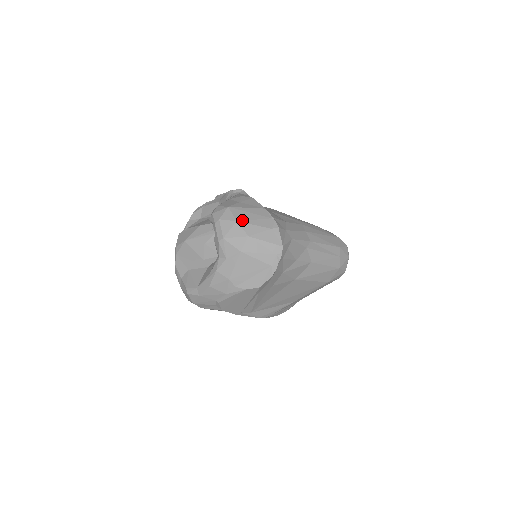
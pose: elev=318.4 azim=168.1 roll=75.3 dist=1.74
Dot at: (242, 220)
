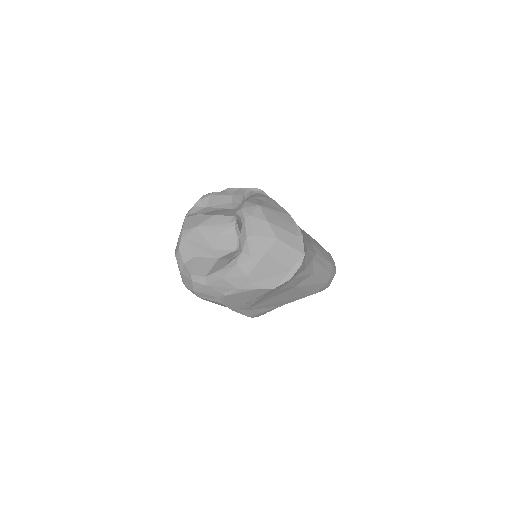
Dot at: (272, 221)
